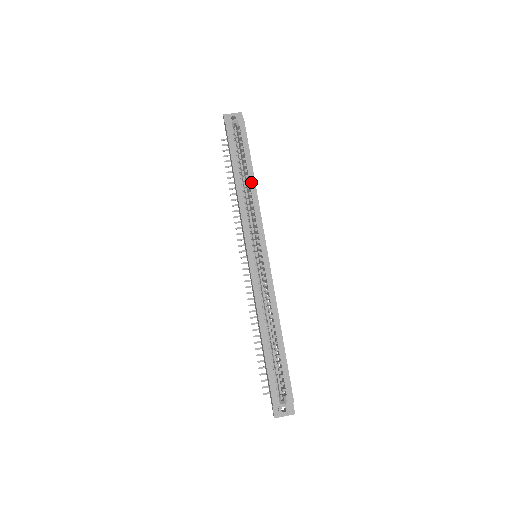
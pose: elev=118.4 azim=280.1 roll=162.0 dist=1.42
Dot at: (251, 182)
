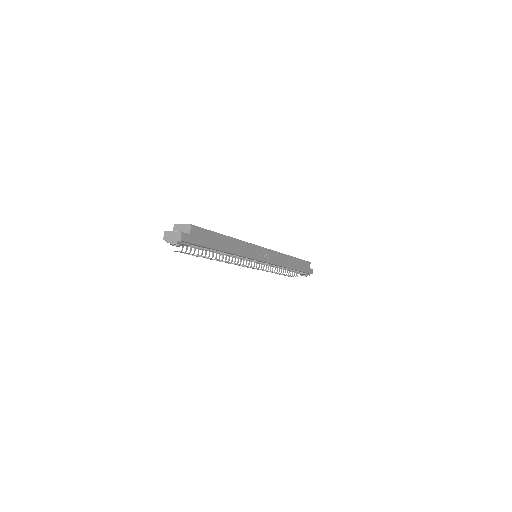
Dot at: occluded
